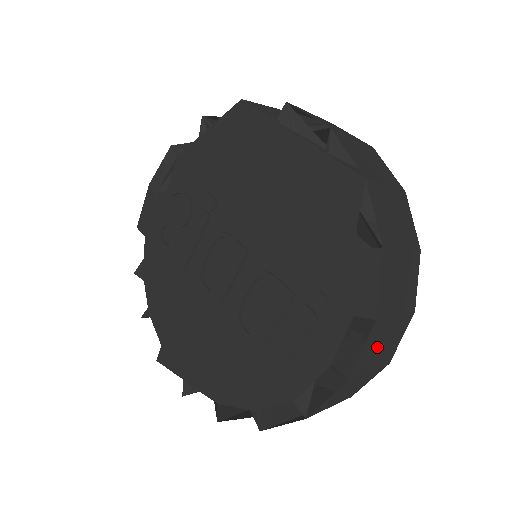
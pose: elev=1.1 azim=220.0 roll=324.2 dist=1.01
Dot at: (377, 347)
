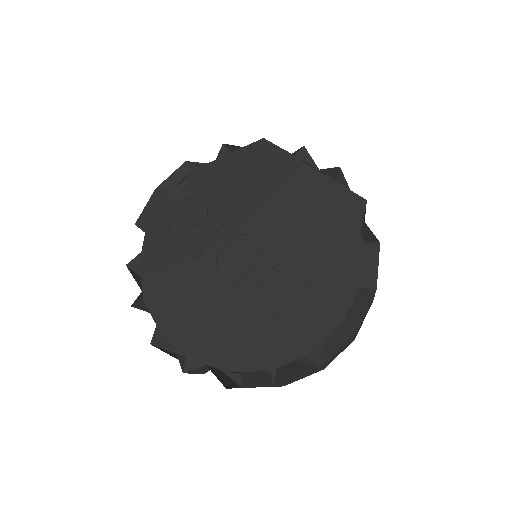
Dot at: occluded
